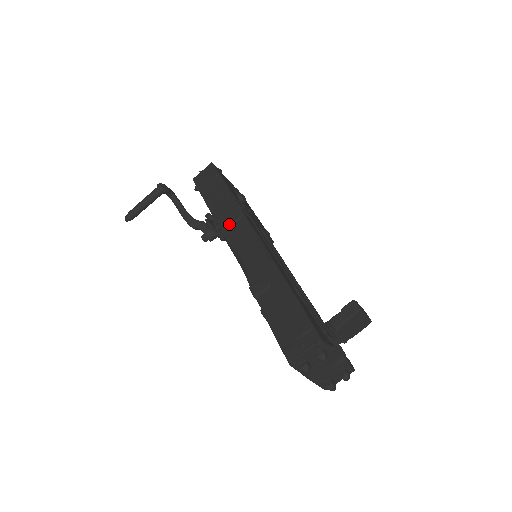
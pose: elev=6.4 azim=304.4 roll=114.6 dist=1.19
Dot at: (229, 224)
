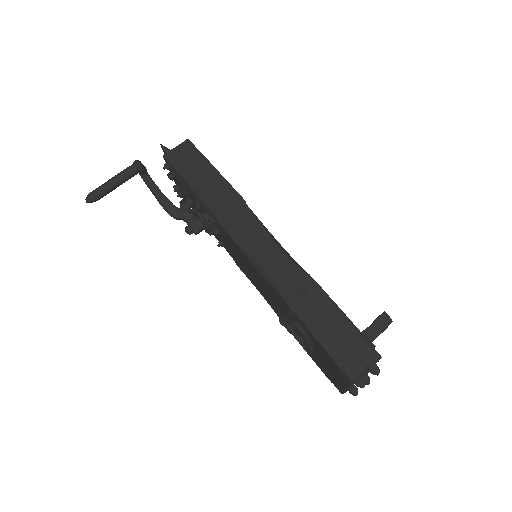
Dot at: (235, 221)
